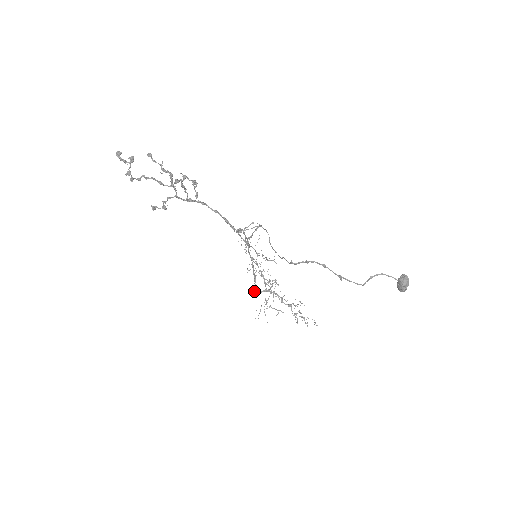
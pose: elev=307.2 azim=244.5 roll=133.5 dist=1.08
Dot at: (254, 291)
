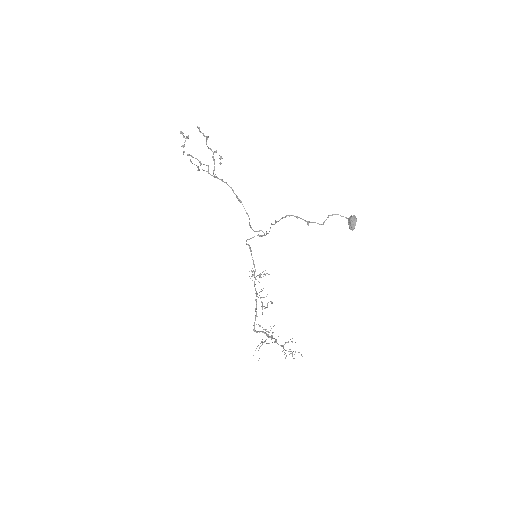
Dot at: occluded
